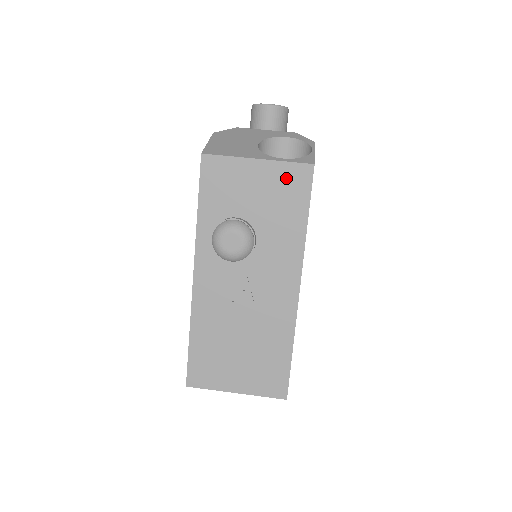
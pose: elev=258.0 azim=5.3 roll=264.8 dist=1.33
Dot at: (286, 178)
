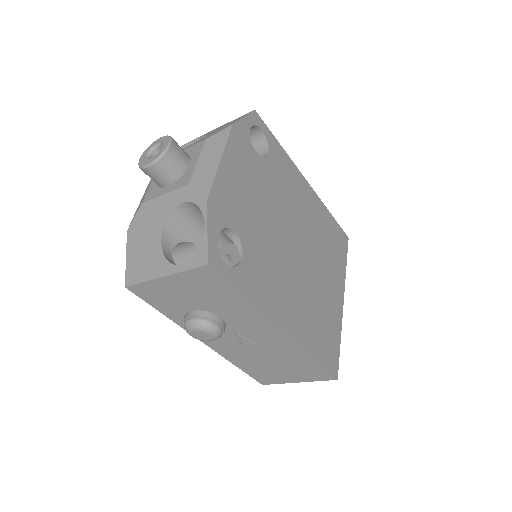
Dot at: (198, 280)
